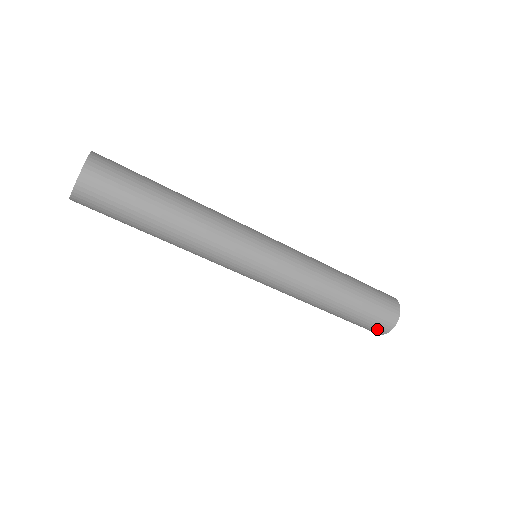
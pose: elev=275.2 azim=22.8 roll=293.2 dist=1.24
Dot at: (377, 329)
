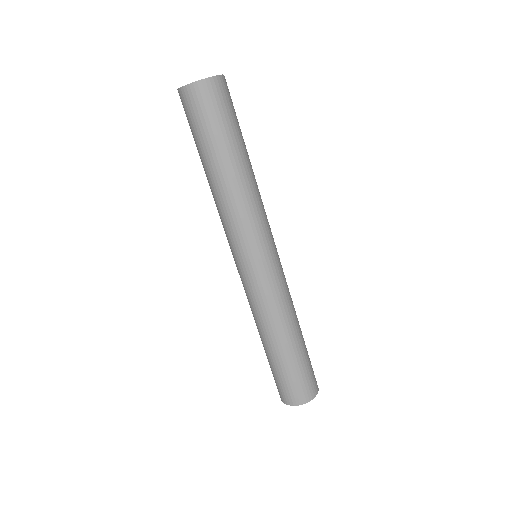
Dot at: (282, 394)
